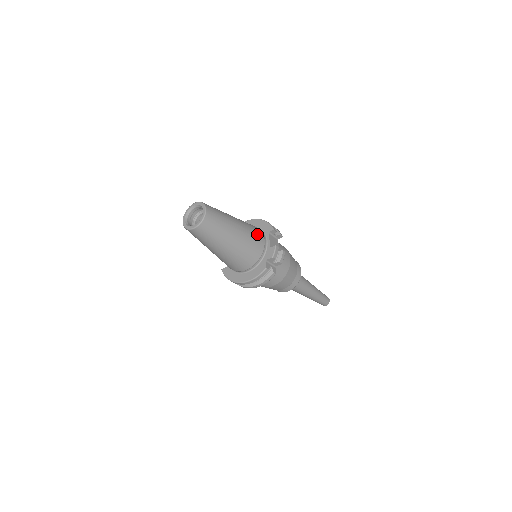
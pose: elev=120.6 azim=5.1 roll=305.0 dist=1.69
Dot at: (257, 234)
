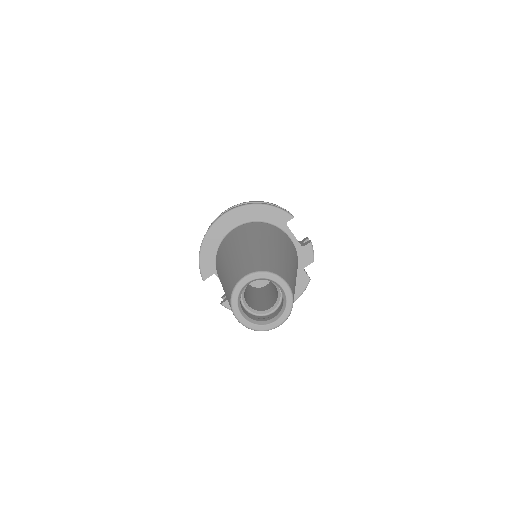
Dot at: (288, 242)
